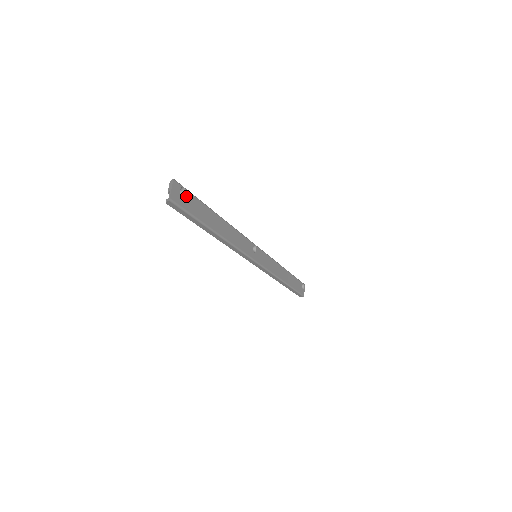
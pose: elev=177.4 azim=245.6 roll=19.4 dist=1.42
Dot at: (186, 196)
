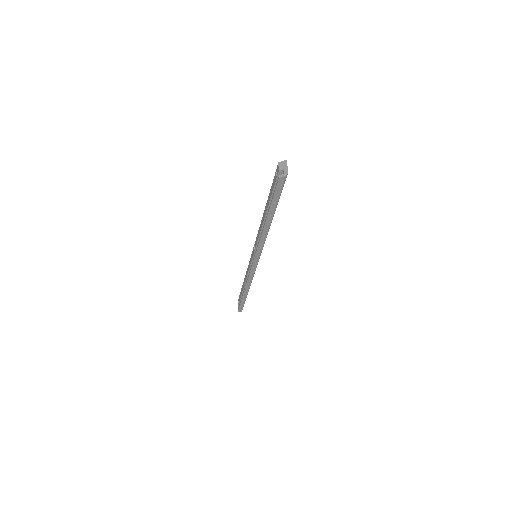
Dot at: occluded
